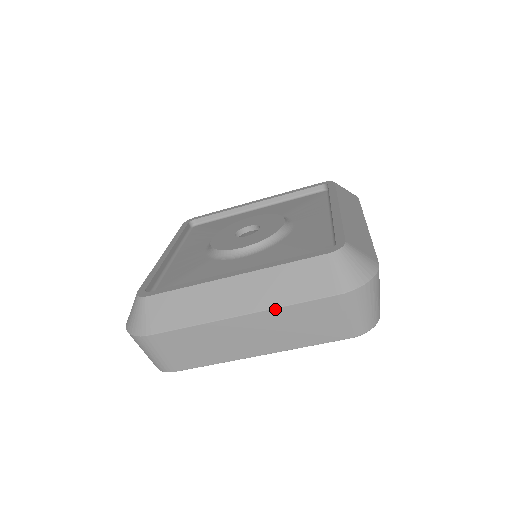
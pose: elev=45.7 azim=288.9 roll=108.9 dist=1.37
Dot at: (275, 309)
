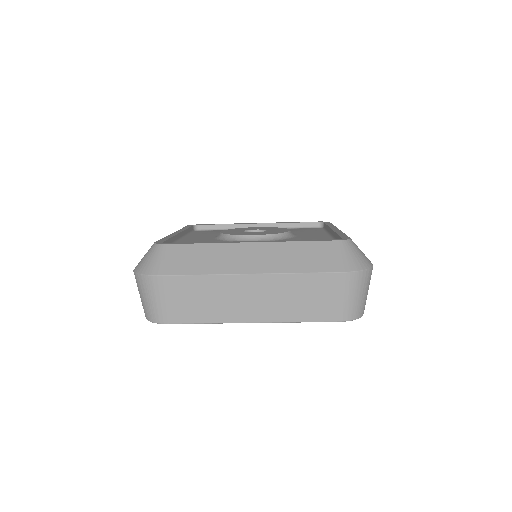
Dot at: (283, 274)
